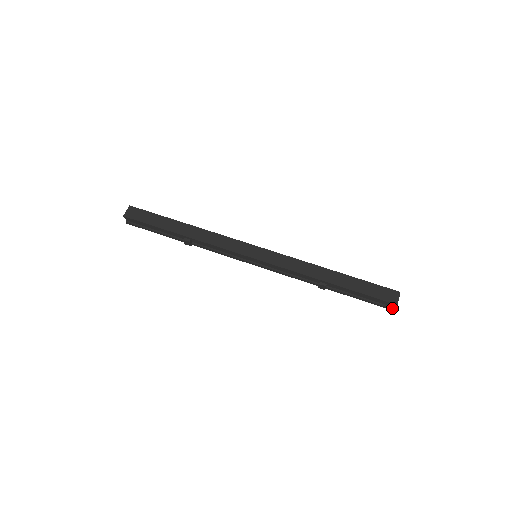
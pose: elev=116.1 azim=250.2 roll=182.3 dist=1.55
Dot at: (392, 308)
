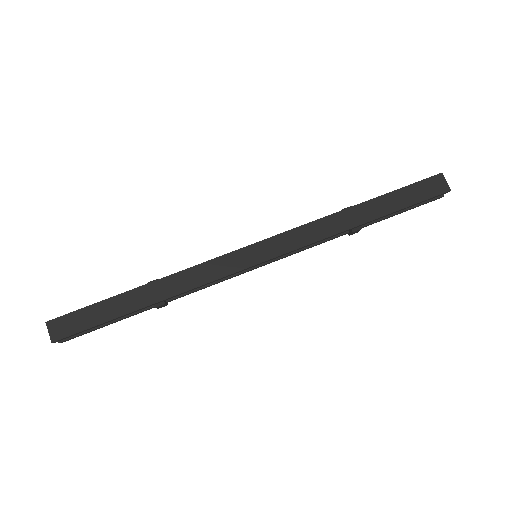
Dot at: (441, 196)
